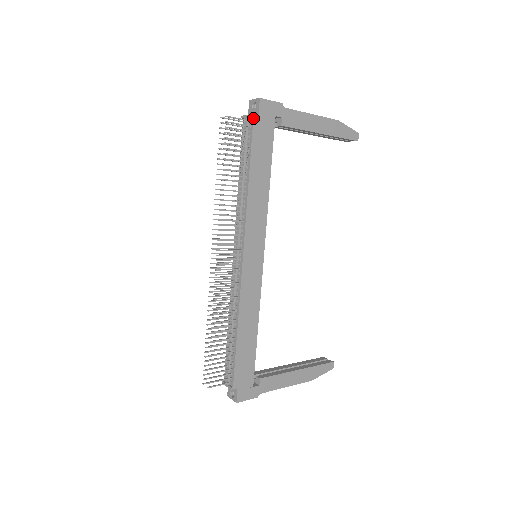
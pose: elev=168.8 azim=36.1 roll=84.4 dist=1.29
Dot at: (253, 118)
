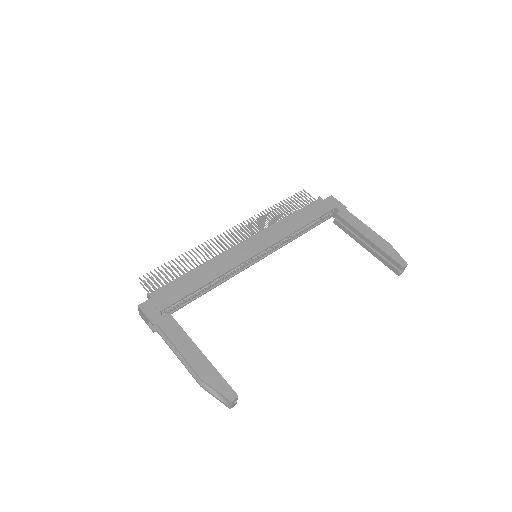
Dot at: (319, 198)
